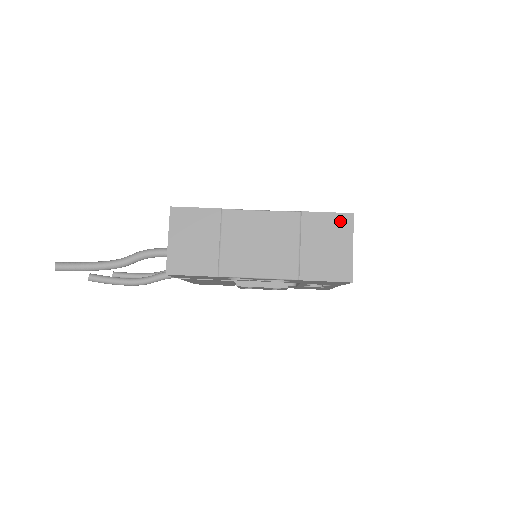
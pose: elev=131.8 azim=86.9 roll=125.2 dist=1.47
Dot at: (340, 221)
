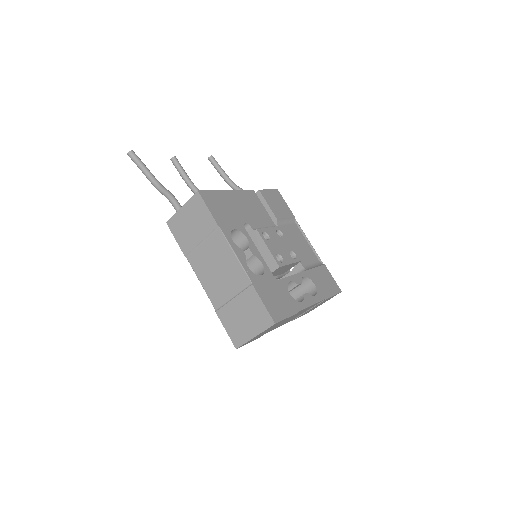
Dot at: (264, 317)
